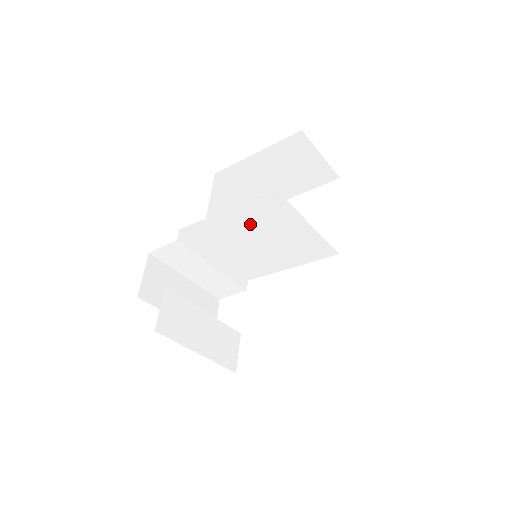
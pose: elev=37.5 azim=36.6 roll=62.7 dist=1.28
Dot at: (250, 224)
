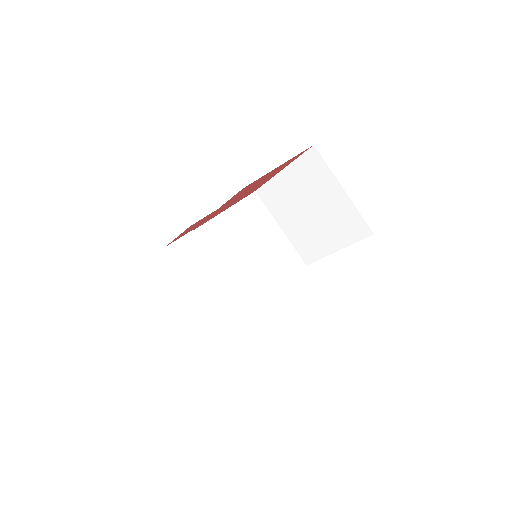
Dot at: (243, 228)
